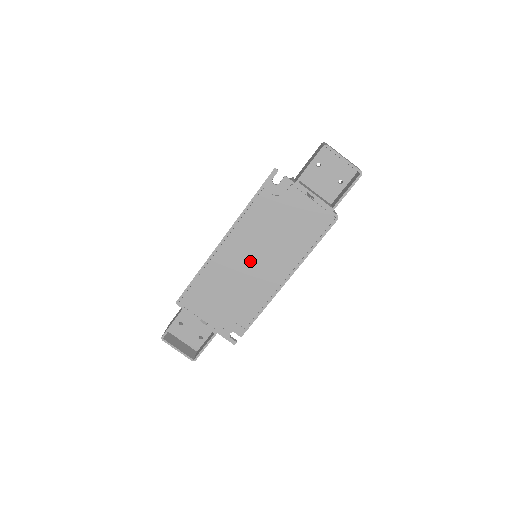
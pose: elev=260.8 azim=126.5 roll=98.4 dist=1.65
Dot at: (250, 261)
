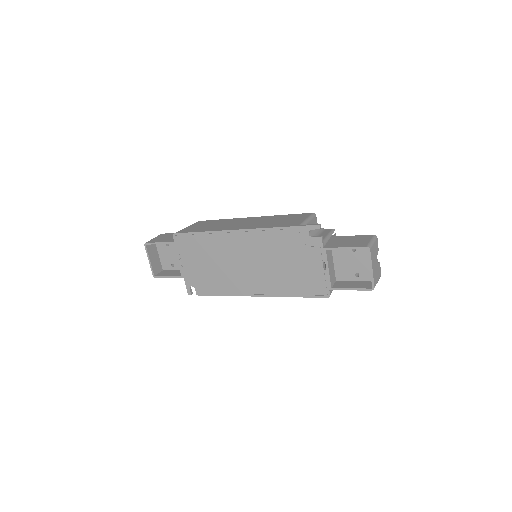
Dot at: (245, 261)
